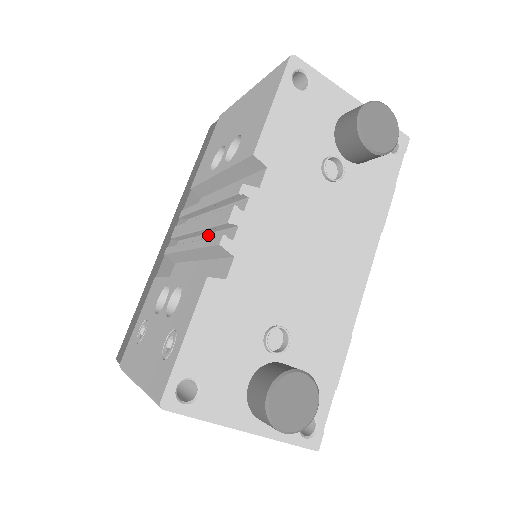
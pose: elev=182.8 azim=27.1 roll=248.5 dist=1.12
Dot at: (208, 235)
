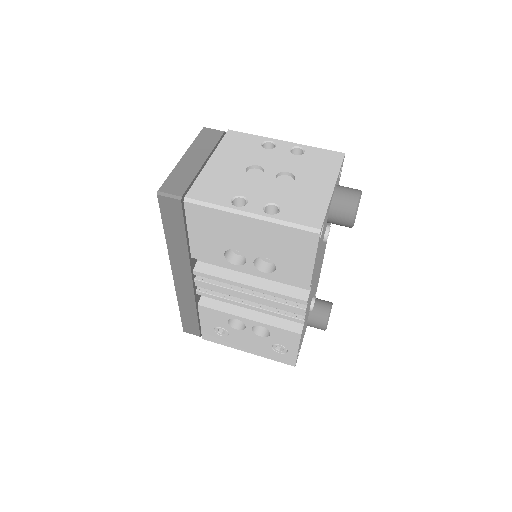
Dot at: occluded
